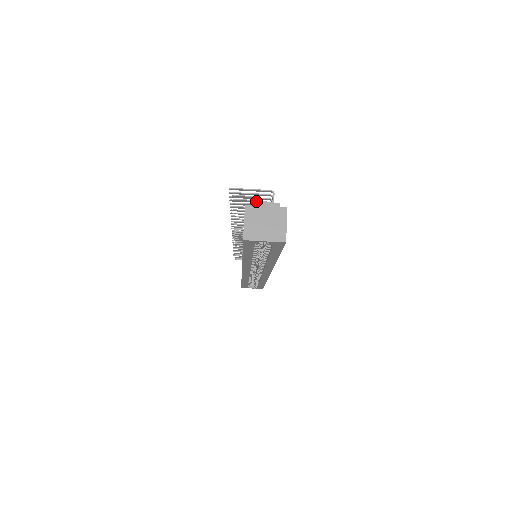
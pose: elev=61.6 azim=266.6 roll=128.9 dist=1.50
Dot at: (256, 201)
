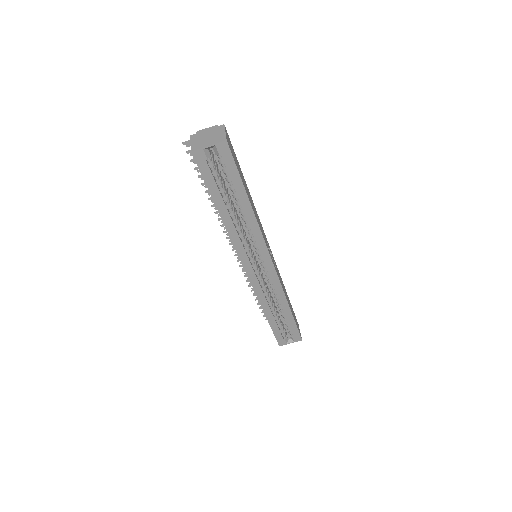
Dot at: occluded
